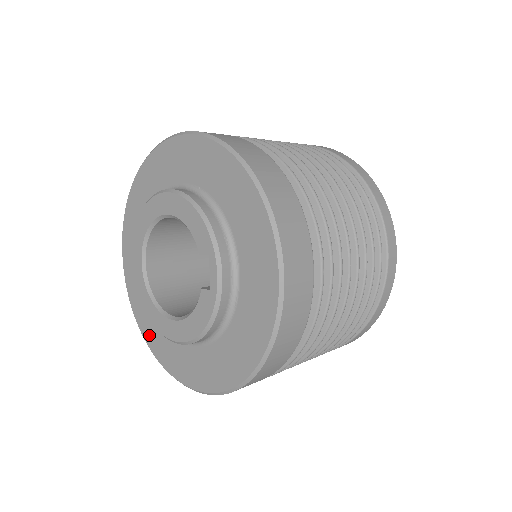
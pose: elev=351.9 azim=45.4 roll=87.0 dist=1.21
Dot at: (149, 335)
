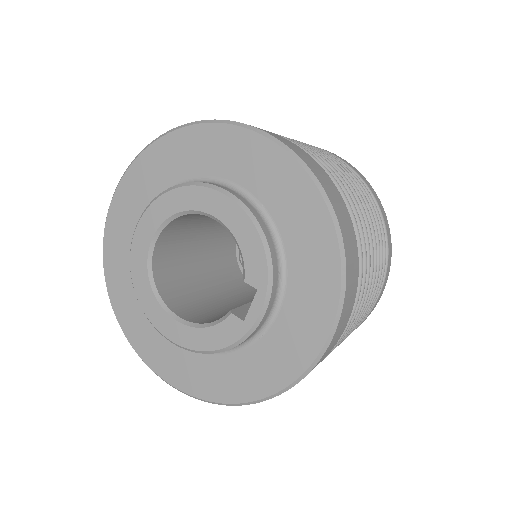
Dot at: (120, 304)
